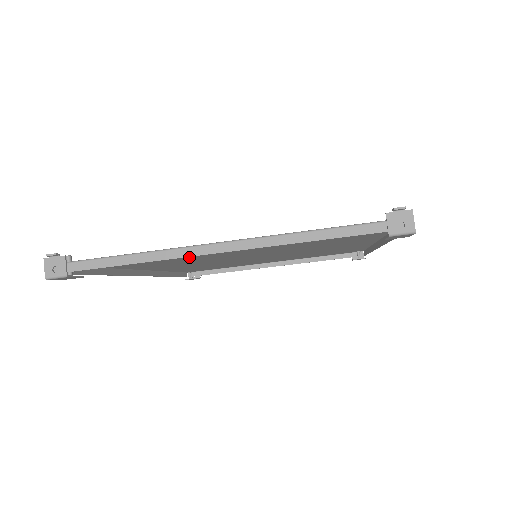
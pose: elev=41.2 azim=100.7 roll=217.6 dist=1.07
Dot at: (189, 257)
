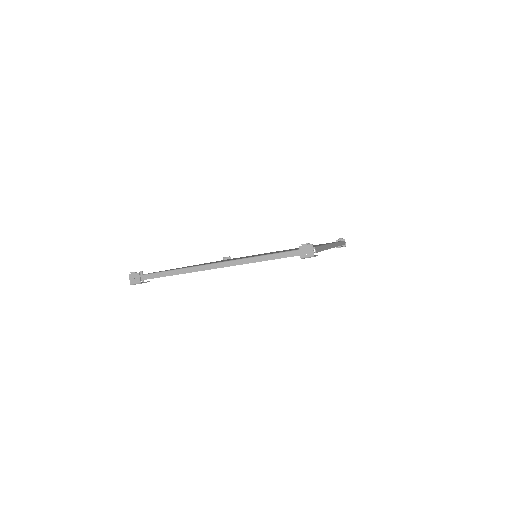
Dot at: occluded
